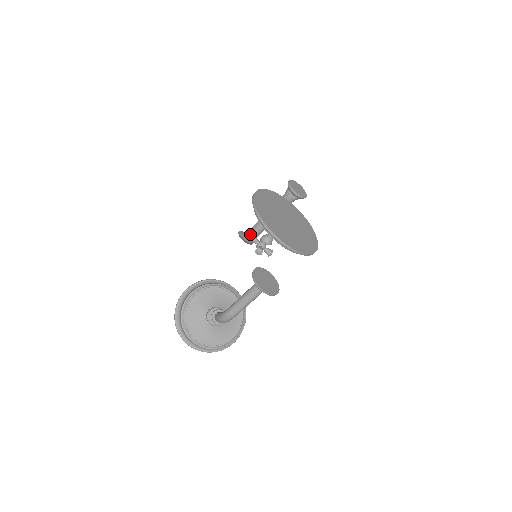
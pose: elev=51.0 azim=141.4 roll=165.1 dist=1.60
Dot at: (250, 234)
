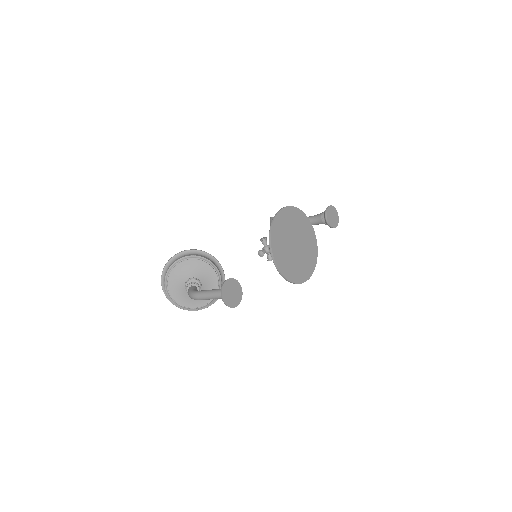
Dot at: occluded
